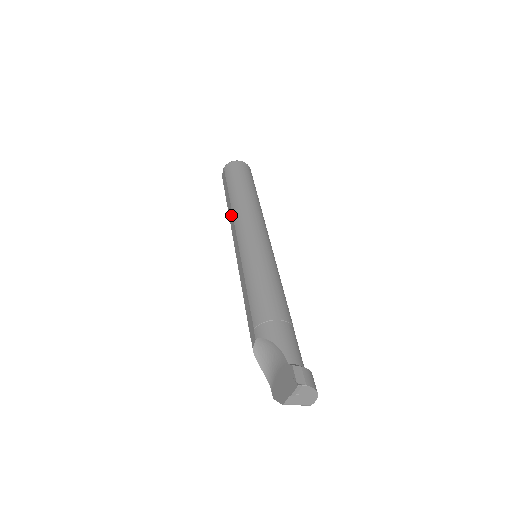
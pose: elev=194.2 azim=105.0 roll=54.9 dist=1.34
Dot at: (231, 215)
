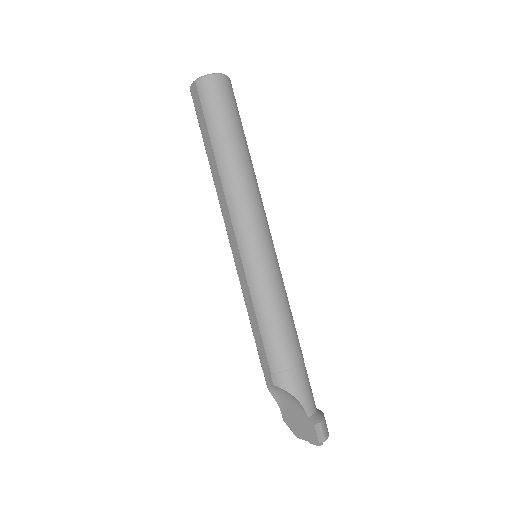
Dot at: (220, 188)
